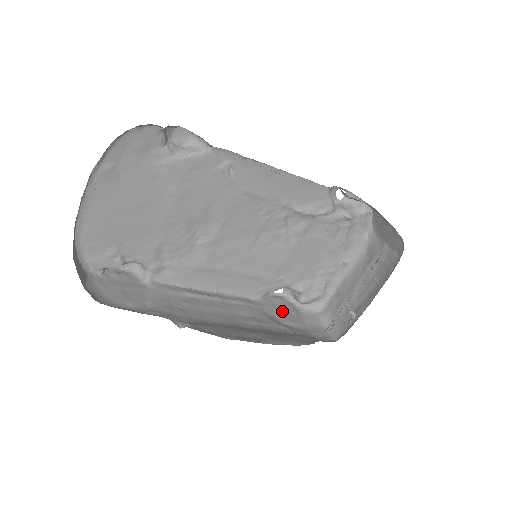
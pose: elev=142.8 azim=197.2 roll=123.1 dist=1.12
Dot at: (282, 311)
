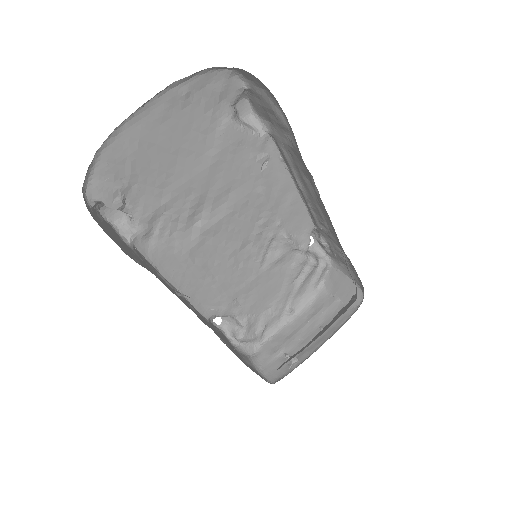
Dot at: (224, 339)
